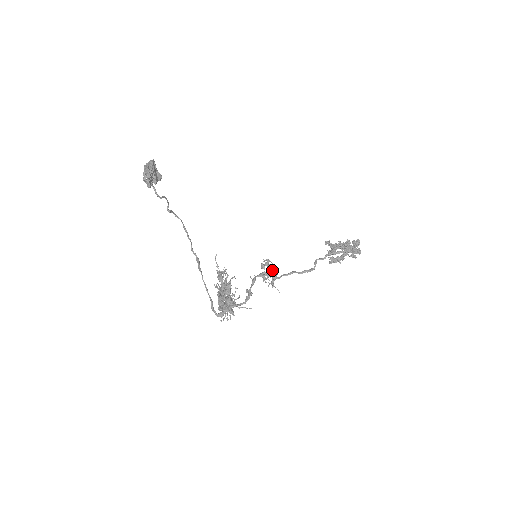
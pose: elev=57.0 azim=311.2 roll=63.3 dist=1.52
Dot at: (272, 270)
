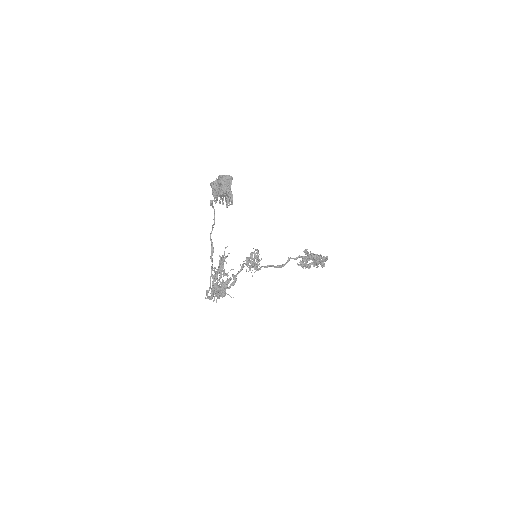
Dot at: (259, 264)
